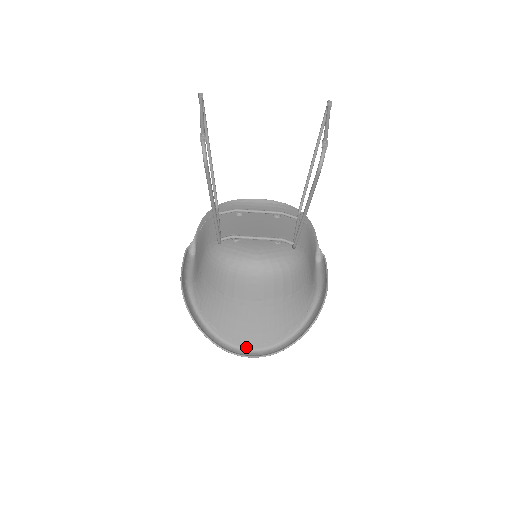
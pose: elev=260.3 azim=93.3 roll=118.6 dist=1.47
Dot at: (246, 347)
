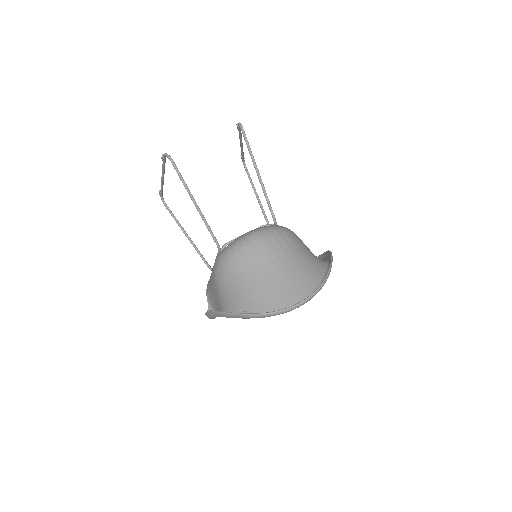
Dot at: occluded
